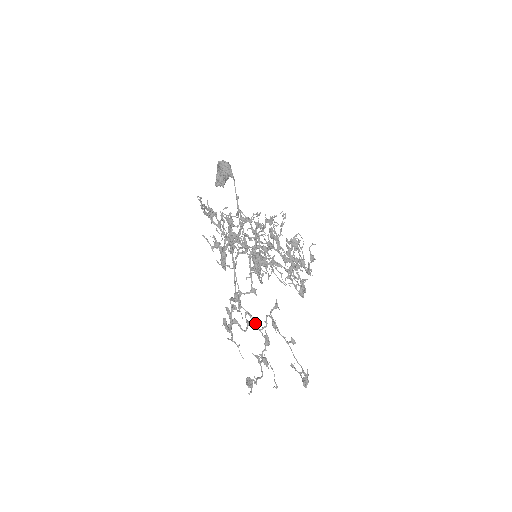
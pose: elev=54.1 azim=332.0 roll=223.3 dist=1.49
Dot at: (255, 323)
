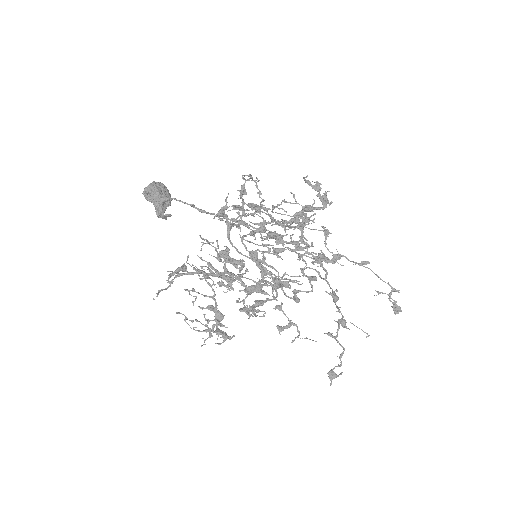
Dot at: occluded
